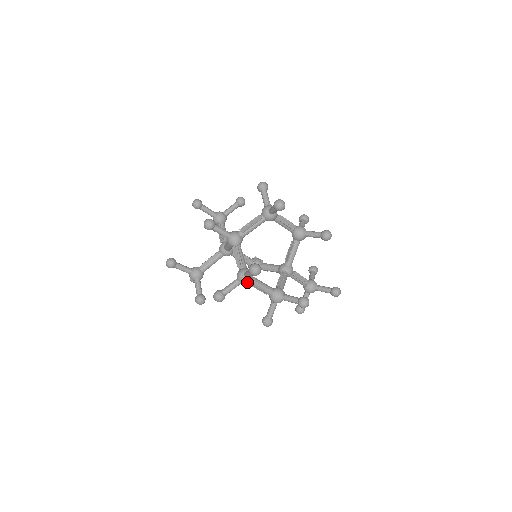
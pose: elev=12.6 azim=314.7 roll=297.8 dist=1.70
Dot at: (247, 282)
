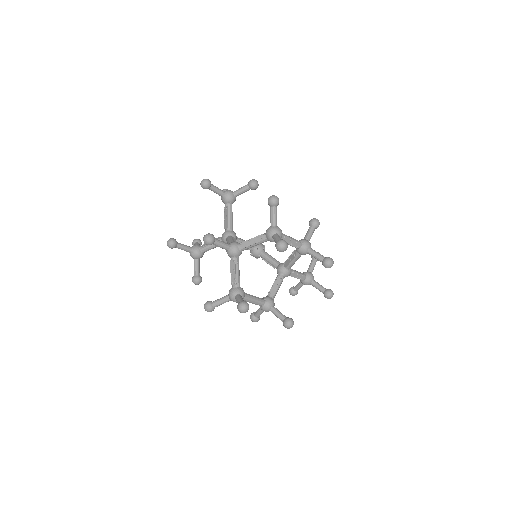
Dot at: occluded
